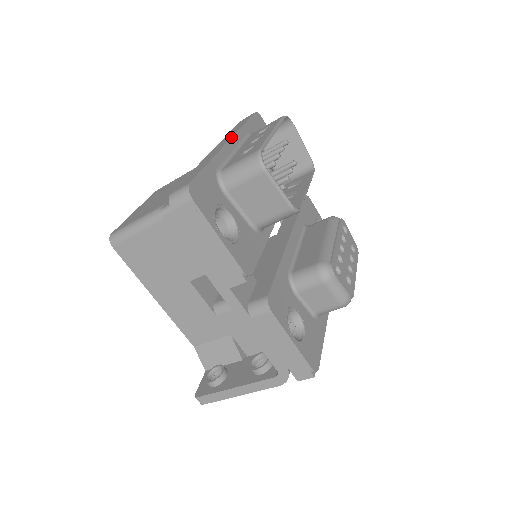
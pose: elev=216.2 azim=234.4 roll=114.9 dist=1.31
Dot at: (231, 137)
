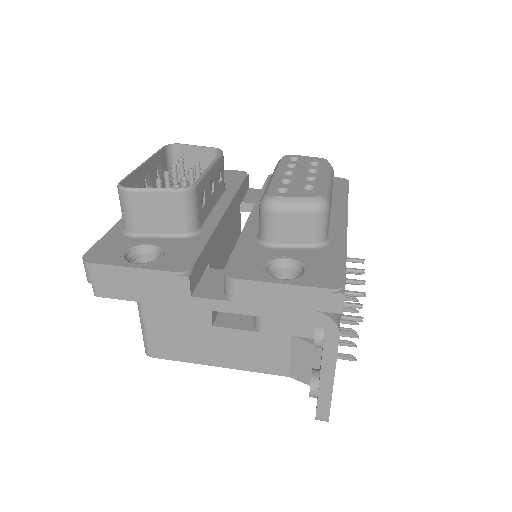
Dot at: occluded
